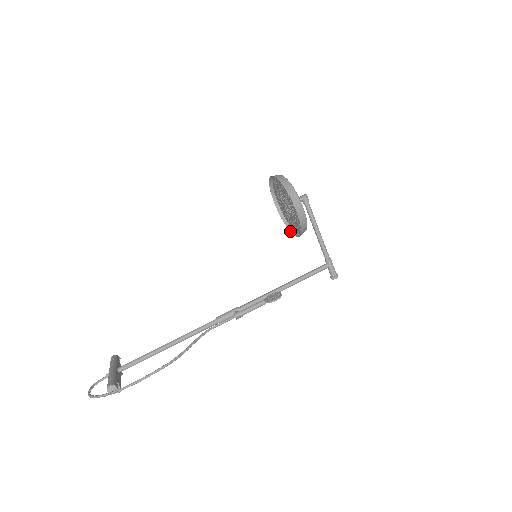
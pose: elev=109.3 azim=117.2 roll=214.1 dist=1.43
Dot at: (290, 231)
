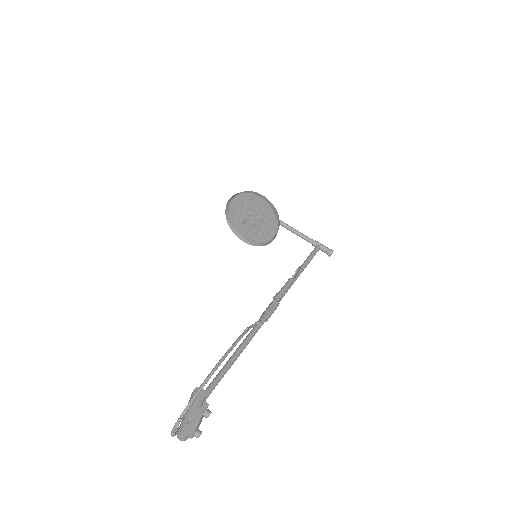
Dot at: (269, 243)
